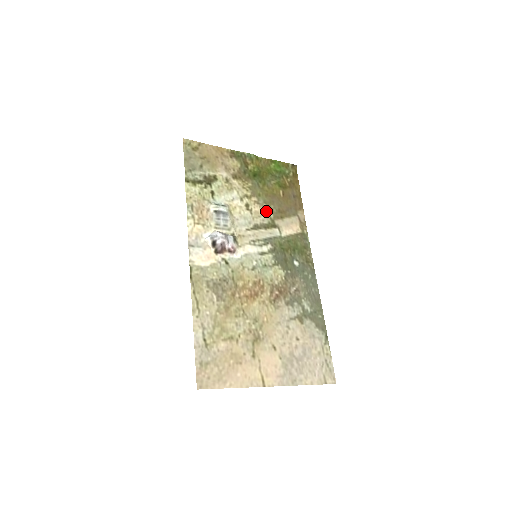
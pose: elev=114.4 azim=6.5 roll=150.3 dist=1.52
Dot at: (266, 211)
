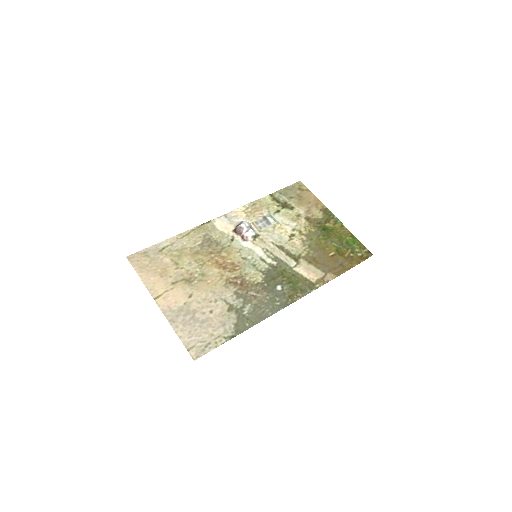
Dot at: (303, 249)
